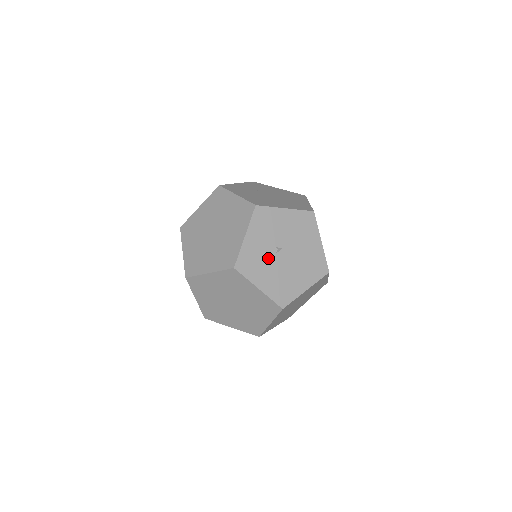
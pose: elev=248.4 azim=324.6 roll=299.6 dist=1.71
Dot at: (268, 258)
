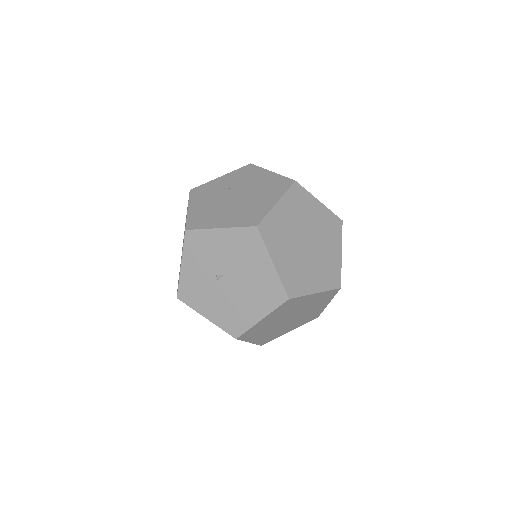
Dot at: (210, 286)
